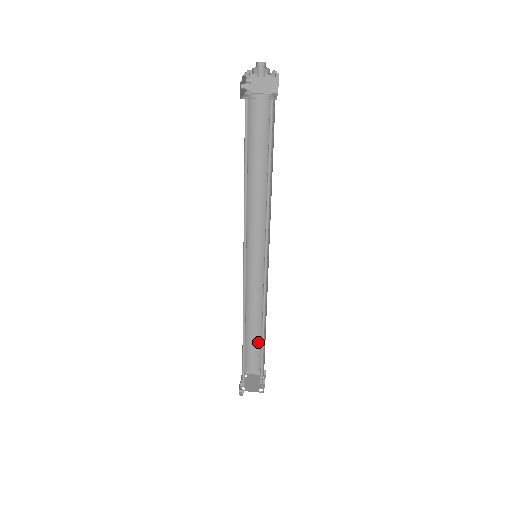
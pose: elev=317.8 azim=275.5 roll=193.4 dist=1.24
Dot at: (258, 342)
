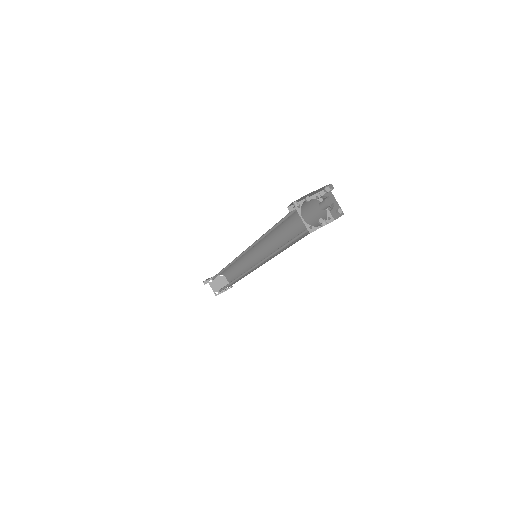
Dot at: (237, 275)
